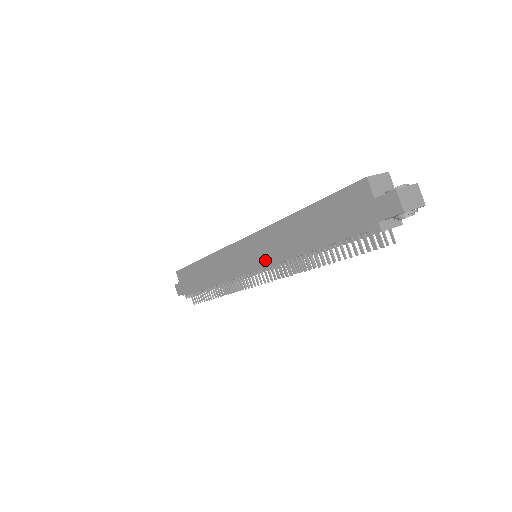
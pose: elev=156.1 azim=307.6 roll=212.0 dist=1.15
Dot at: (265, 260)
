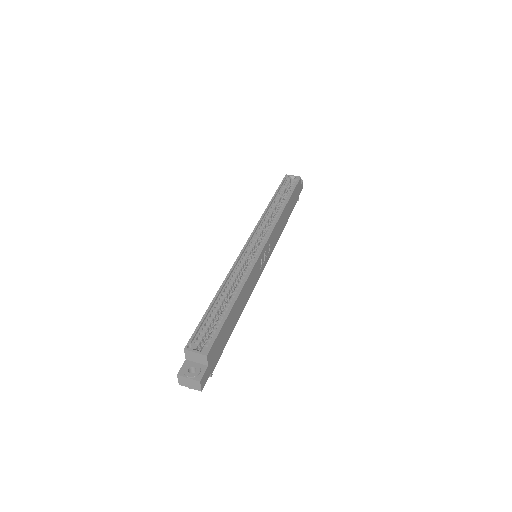
Dot at: occluded
